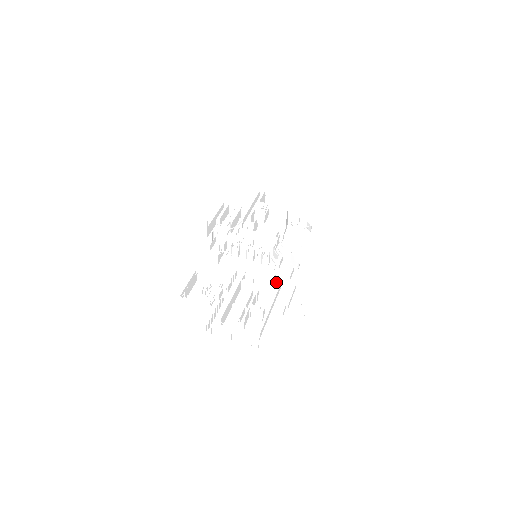
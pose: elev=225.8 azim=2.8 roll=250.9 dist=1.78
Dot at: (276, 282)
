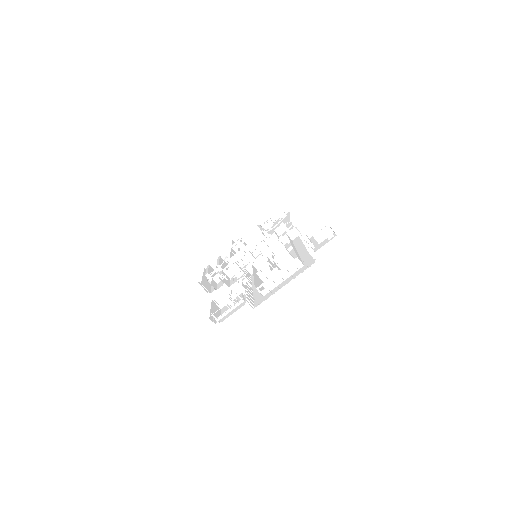
Dot at: (286, 245)
